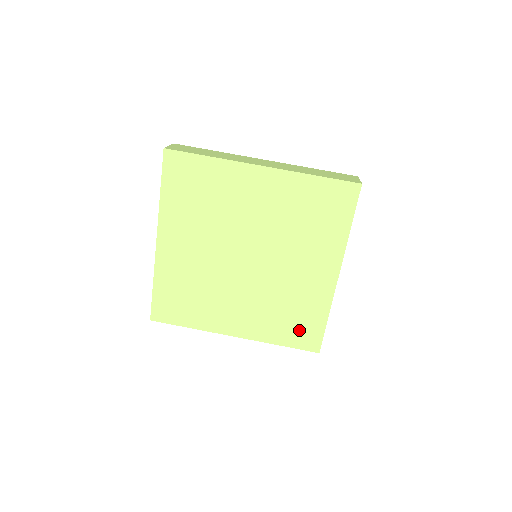
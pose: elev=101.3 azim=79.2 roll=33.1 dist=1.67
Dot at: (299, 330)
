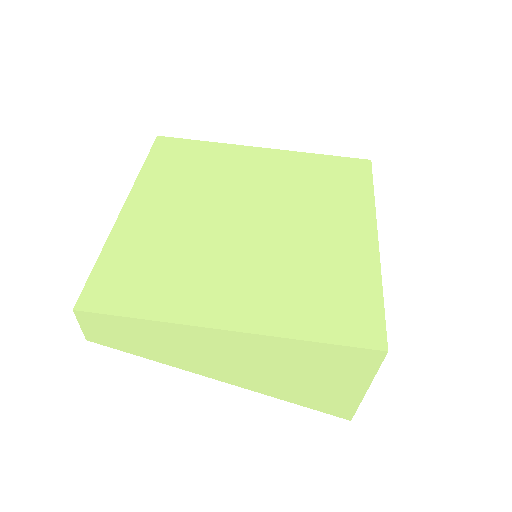
Dot at: (342, 313)
